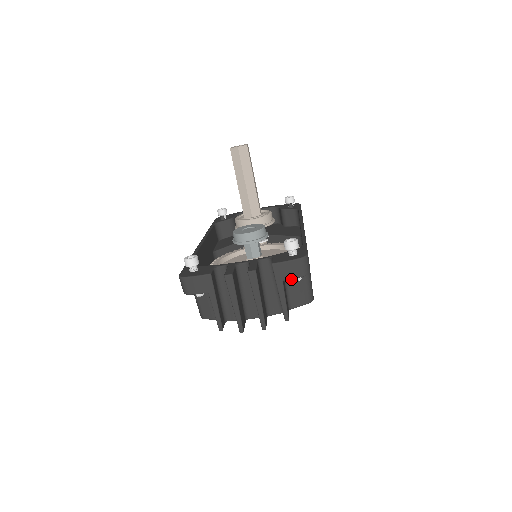
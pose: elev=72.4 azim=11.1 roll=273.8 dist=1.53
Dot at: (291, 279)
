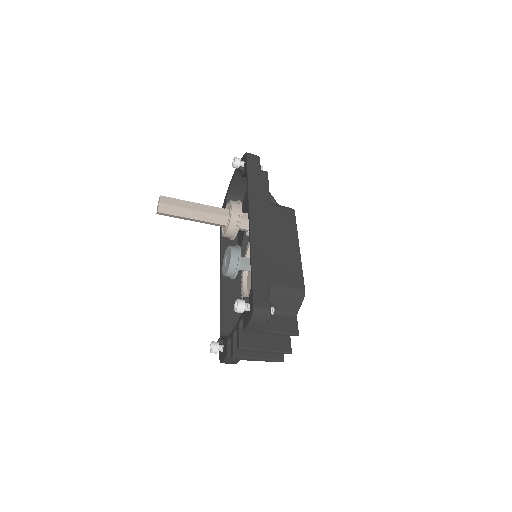
Dot at: (272, 306)
